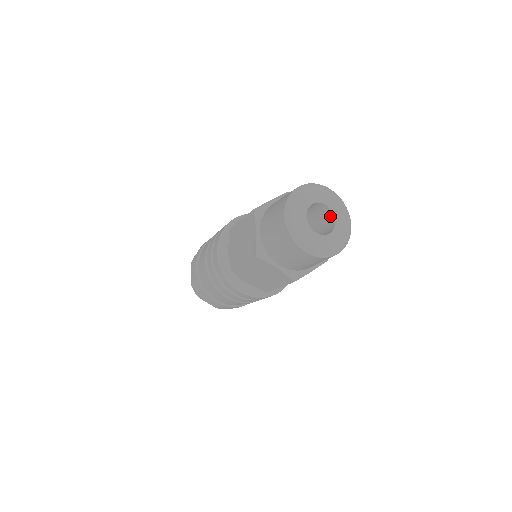
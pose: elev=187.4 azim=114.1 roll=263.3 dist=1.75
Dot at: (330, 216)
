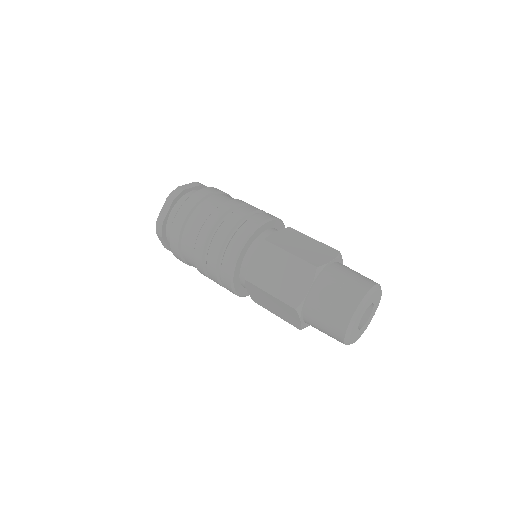
Dot at: (367, 309)
